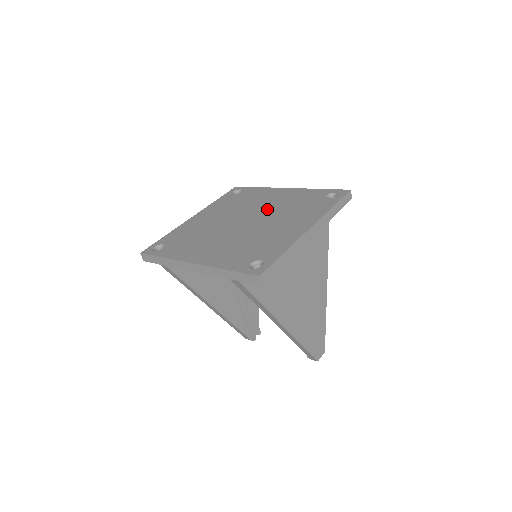
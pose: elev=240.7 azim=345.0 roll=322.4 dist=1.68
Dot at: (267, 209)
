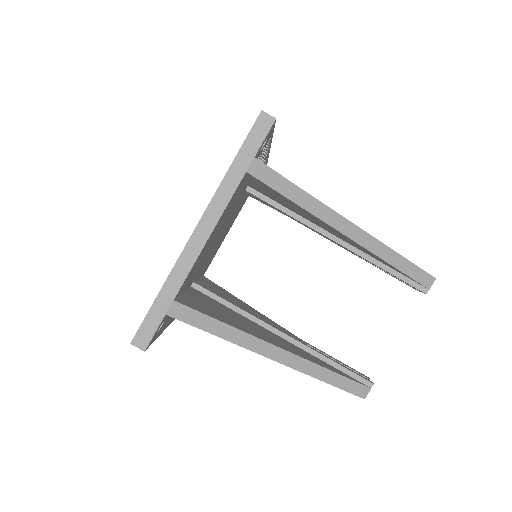
Dot at: occluded
